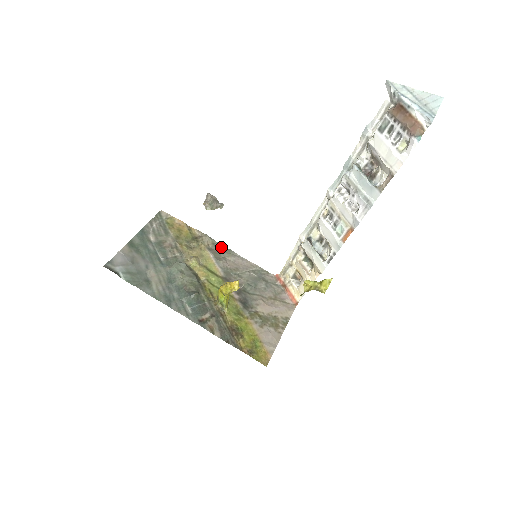
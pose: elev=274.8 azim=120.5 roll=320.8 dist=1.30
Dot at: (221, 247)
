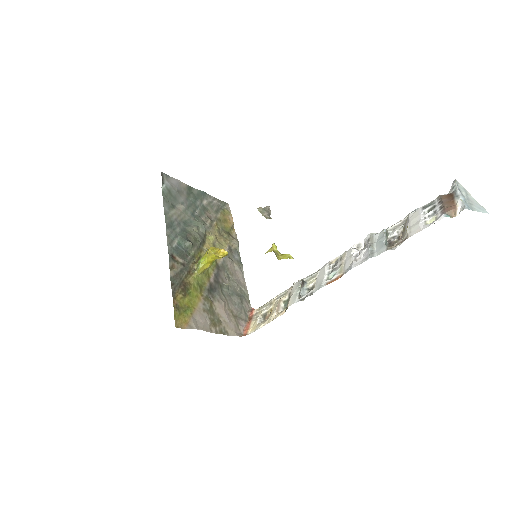
Dot at: (238, 256)
